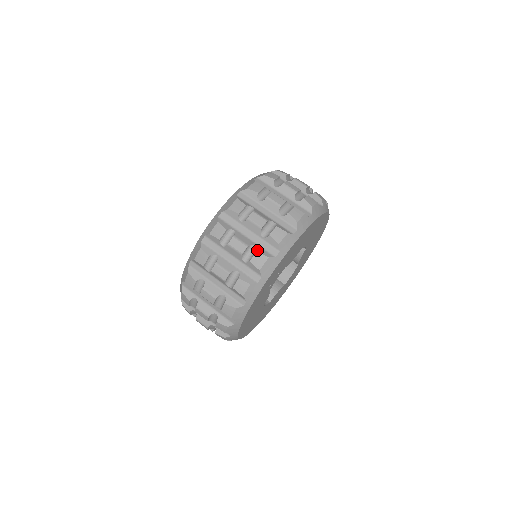
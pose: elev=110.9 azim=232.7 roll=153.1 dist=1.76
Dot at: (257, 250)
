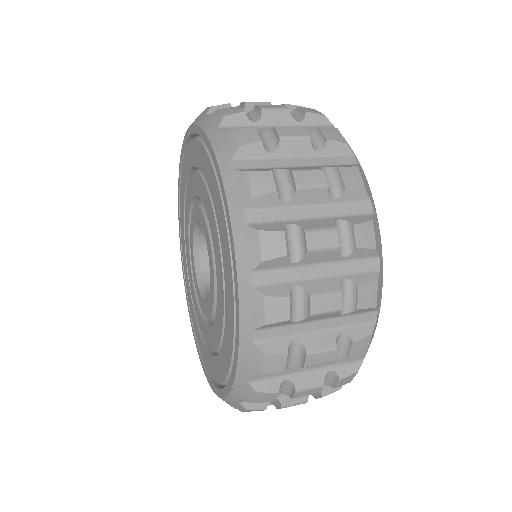
Dot at: (317, 127)
